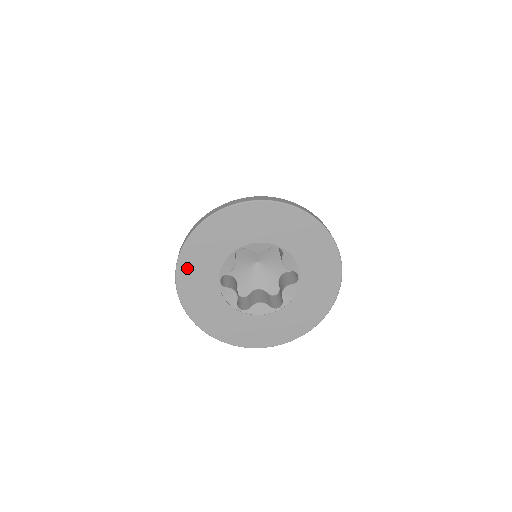
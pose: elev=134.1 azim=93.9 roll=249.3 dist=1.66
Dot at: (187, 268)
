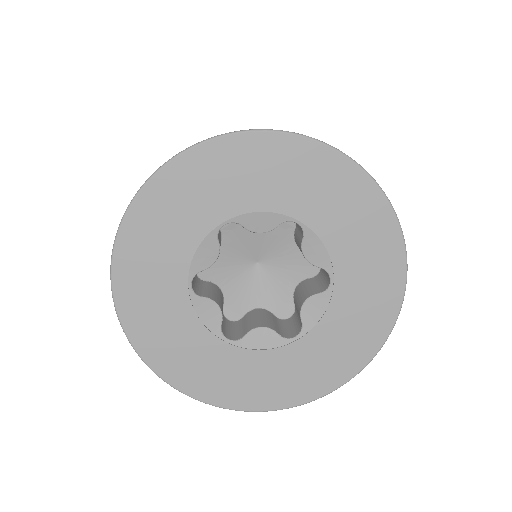
Dot at: (131, 257)
